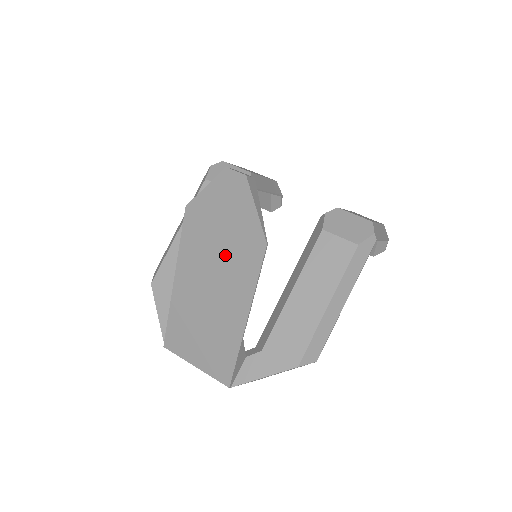
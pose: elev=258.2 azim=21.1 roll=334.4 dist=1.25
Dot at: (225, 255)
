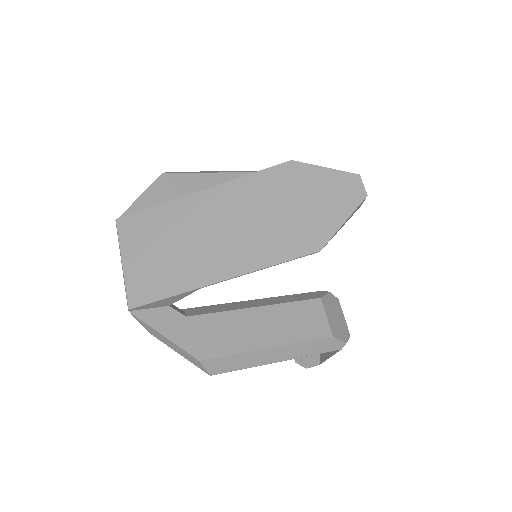
Dot at: (276, 221)
